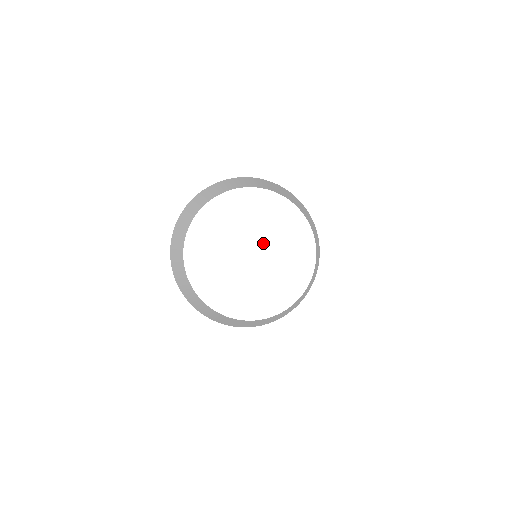
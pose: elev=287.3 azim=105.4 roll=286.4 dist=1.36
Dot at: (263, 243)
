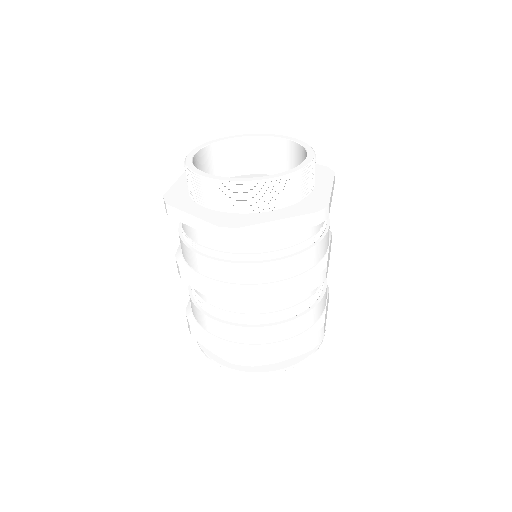
Dot at: occluded
